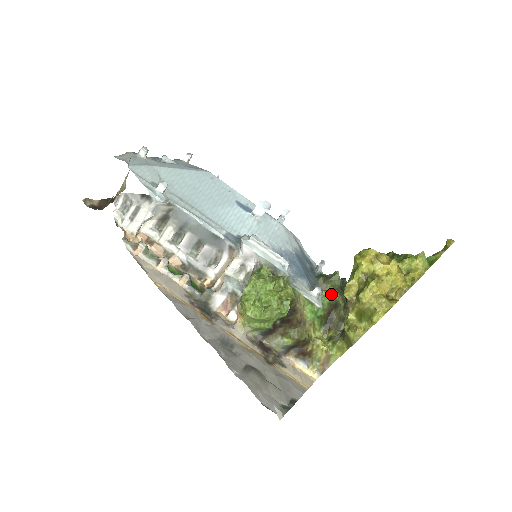
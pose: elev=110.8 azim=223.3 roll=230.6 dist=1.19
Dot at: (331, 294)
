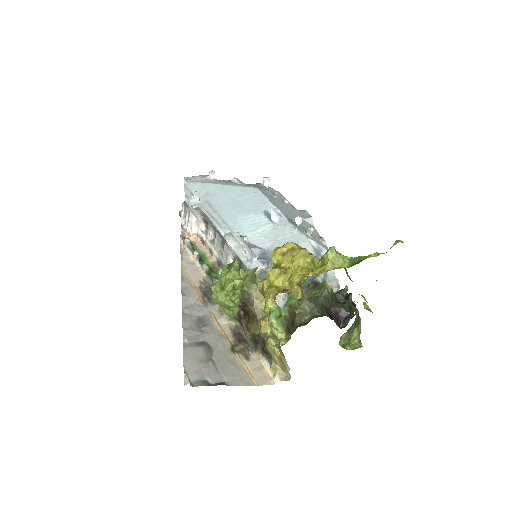
Dot at: occluded
